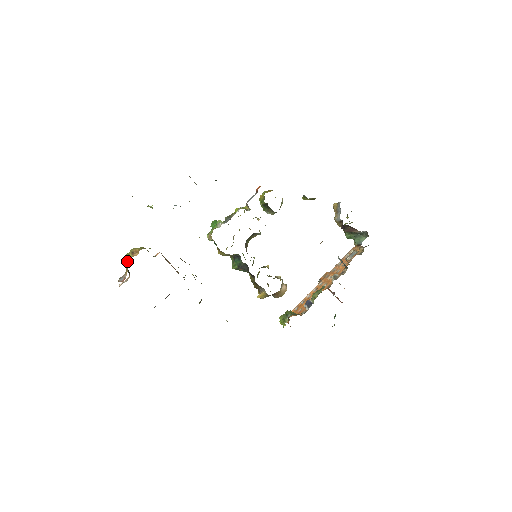
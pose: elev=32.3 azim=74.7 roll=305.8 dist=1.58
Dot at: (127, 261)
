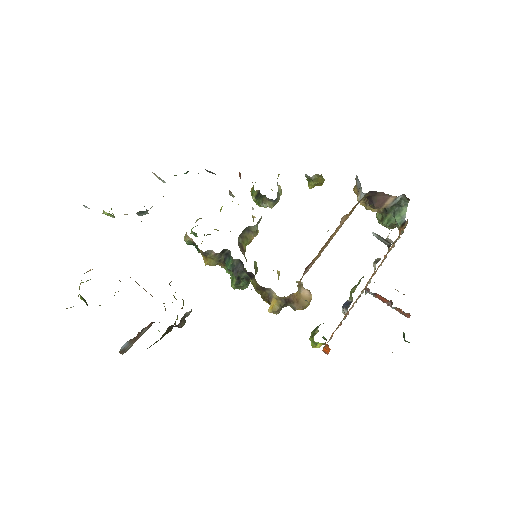
Dot at: (80, 283)
